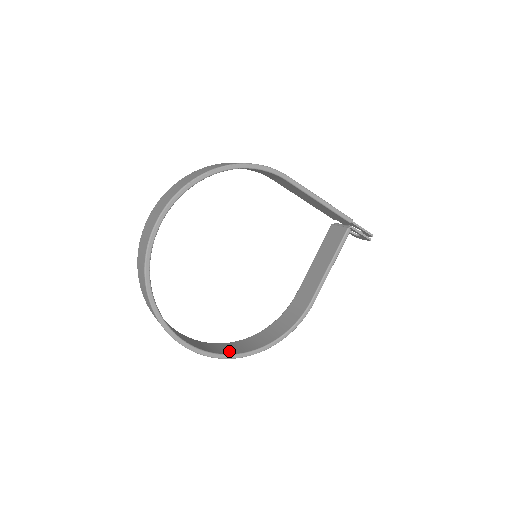
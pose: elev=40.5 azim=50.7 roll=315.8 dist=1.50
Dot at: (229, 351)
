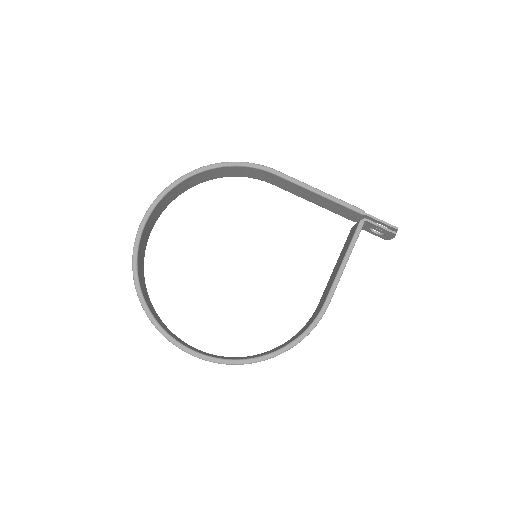
Dot at: (229, 358)
